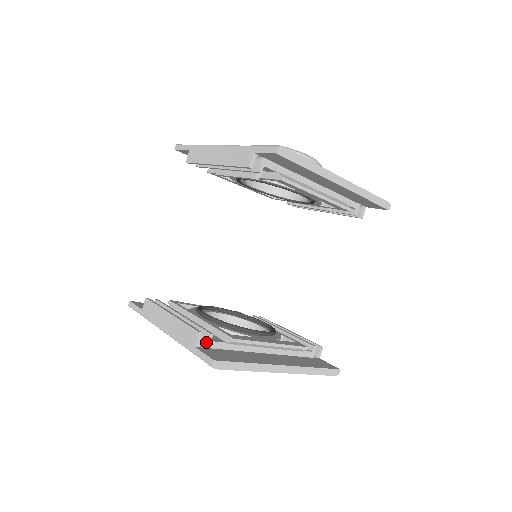
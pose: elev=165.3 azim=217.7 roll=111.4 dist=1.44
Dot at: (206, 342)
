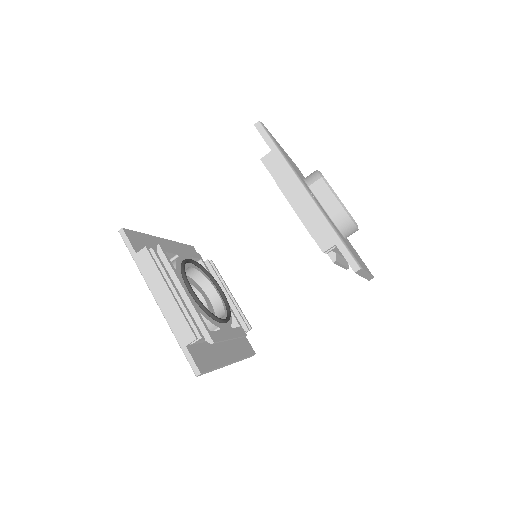
Dot at: (194, 341)
